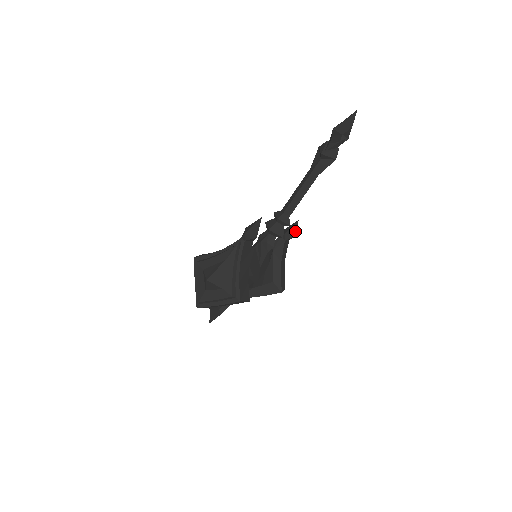
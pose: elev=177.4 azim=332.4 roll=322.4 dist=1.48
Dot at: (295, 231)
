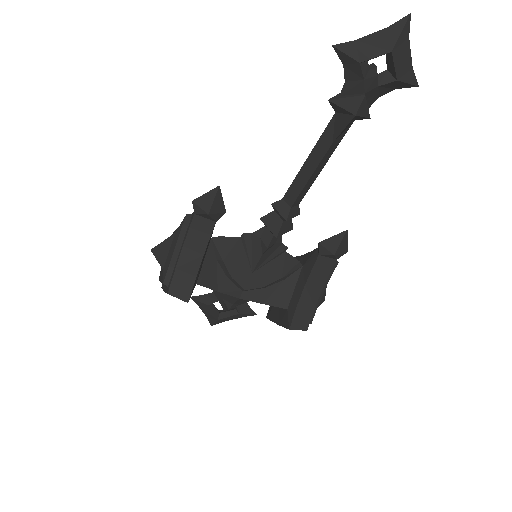
Dot at: (338, 246)
